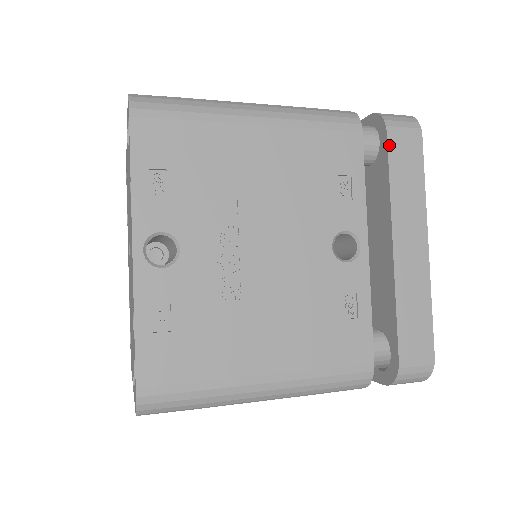
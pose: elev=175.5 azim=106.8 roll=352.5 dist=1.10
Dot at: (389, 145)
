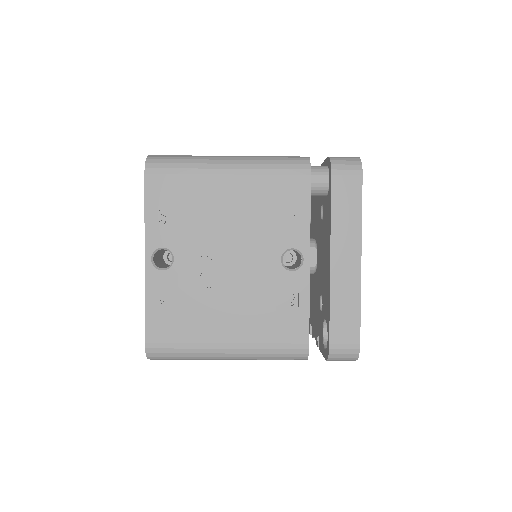
Dot at: (332, 184)
